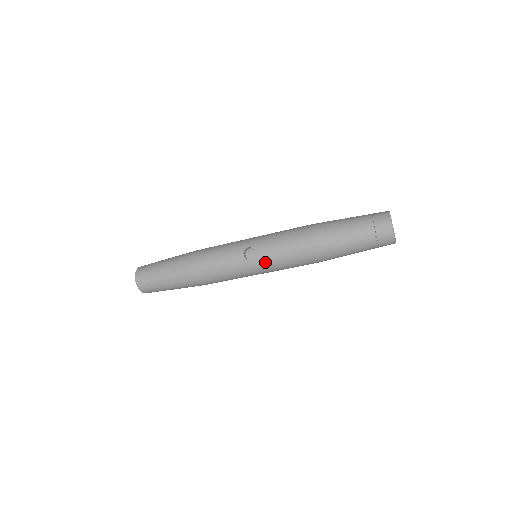
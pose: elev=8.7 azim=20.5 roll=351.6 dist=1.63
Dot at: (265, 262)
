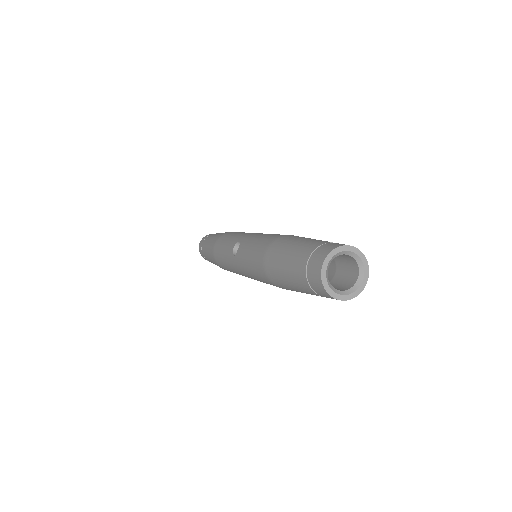
Dot at: (241, 264)
